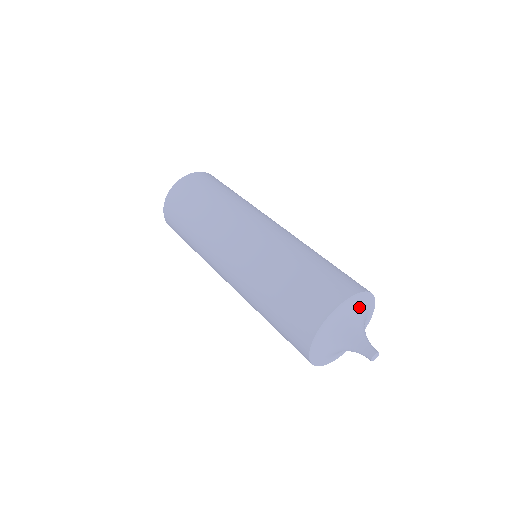
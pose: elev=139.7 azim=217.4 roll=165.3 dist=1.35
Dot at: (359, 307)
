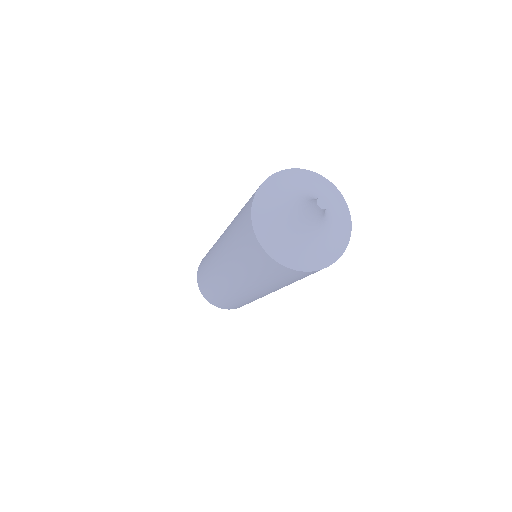
Dot at: (321, 192)
